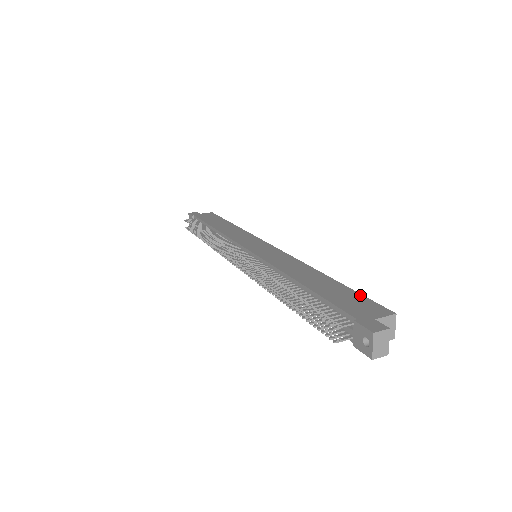
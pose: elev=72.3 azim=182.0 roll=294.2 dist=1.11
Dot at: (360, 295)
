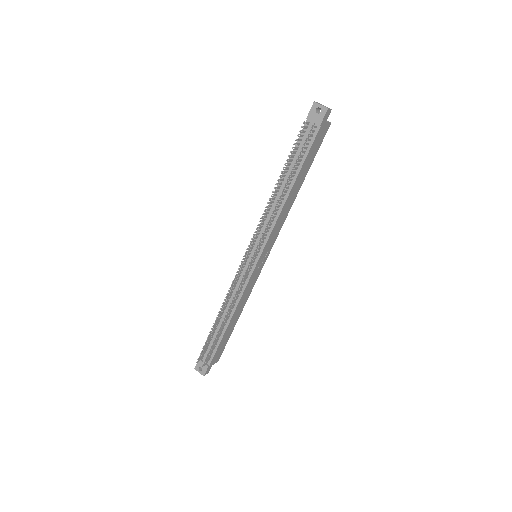
Dot at: occluded
